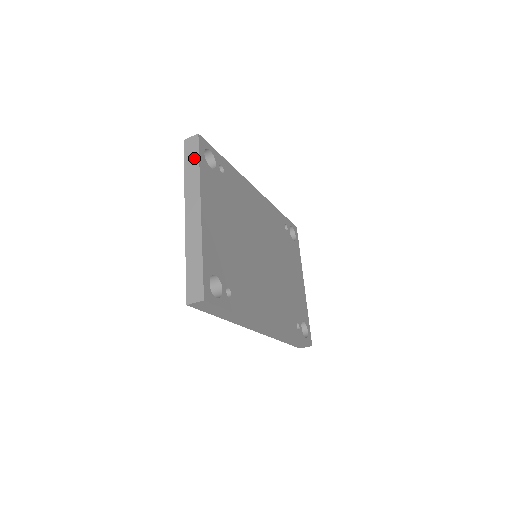
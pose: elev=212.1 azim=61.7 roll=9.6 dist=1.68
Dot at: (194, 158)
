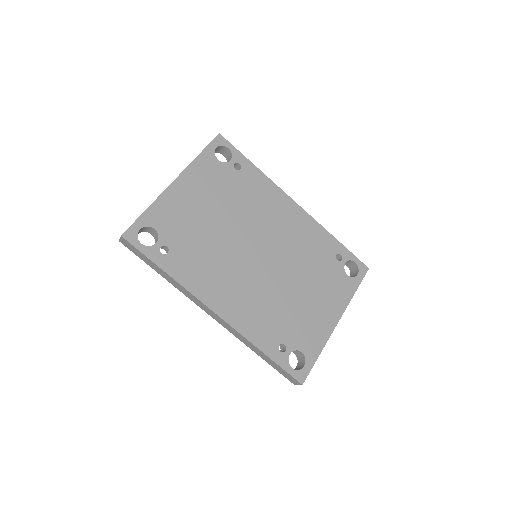
Dot at: occluded
